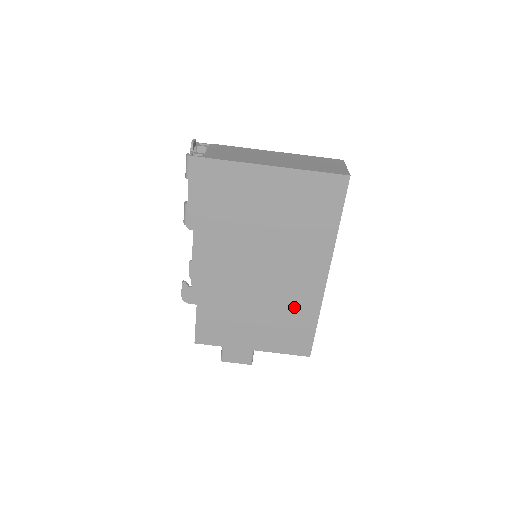
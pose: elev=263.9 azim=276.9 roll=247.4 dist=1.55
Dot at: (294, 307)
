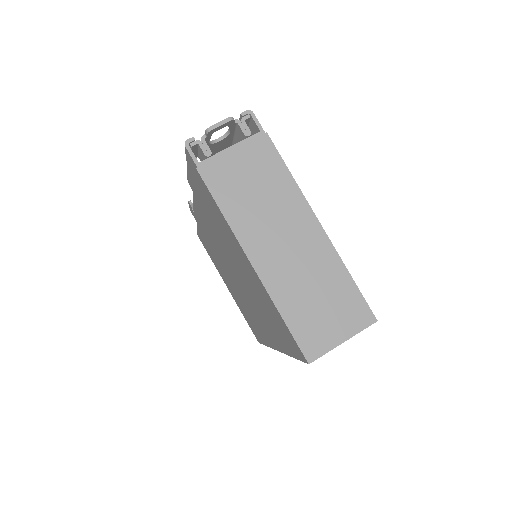
Dot at: occluded
